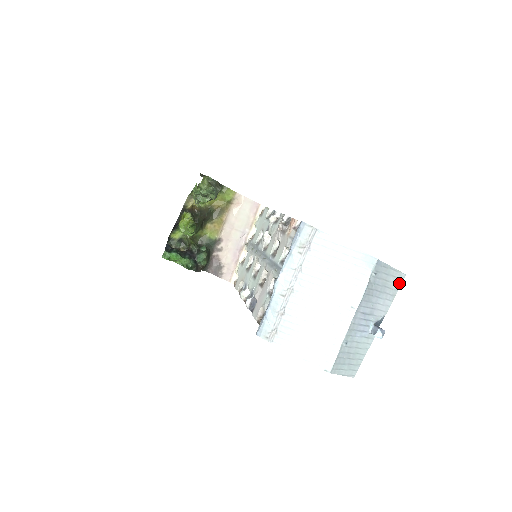
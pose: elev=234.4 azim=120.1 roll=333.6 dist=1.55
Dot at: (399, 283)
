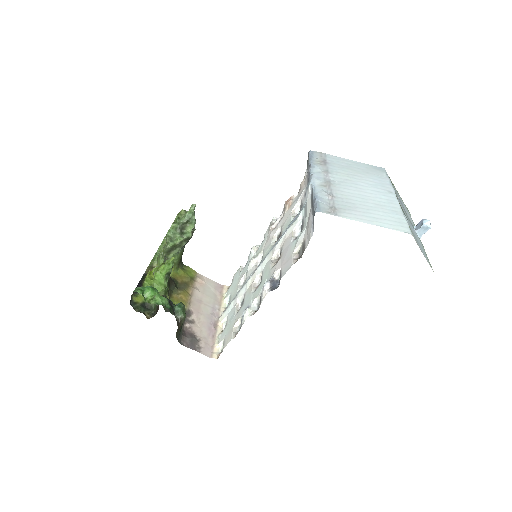
Dot at: (408, 212)
